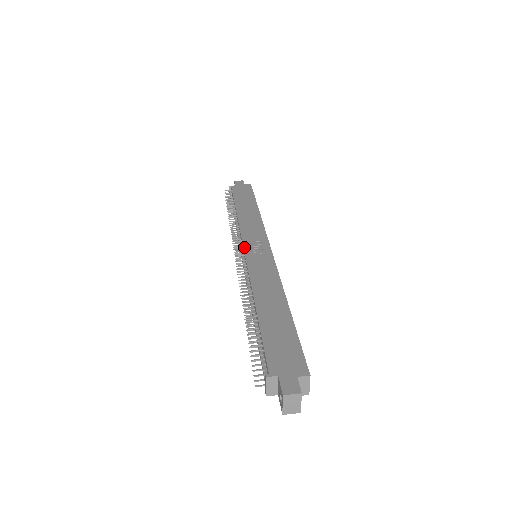
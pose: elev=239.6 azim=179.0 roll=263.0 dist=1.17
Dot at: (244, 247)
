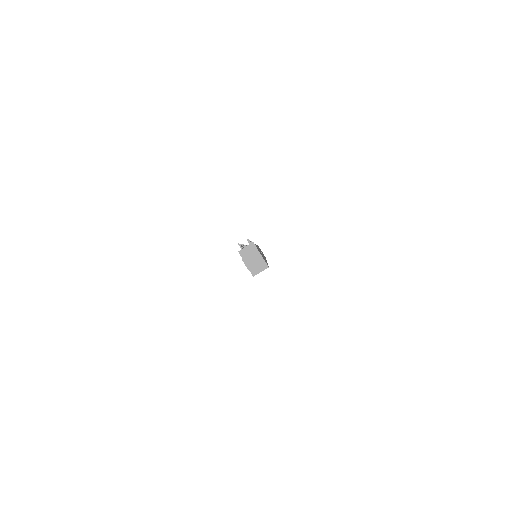
Dot at: occluded
